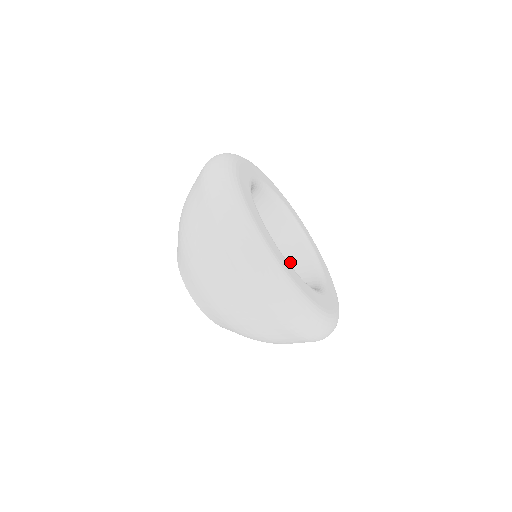
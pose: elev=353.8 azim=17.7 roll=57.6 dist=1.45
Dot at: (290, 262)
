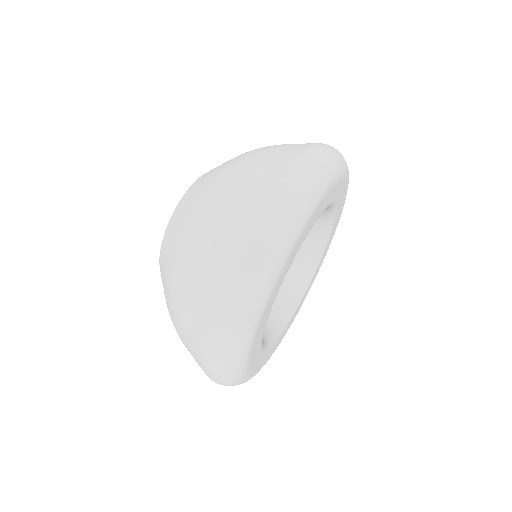
Dot at: occluded
